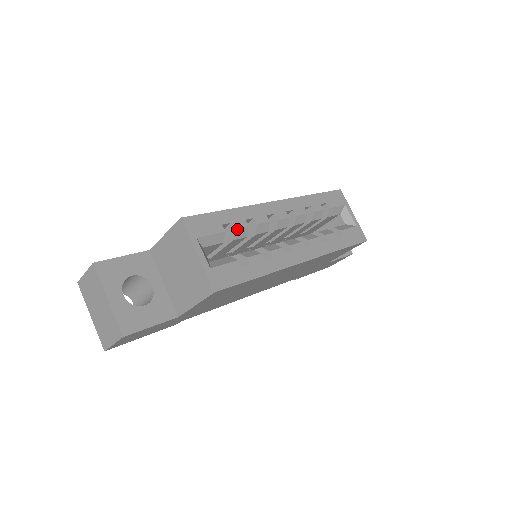
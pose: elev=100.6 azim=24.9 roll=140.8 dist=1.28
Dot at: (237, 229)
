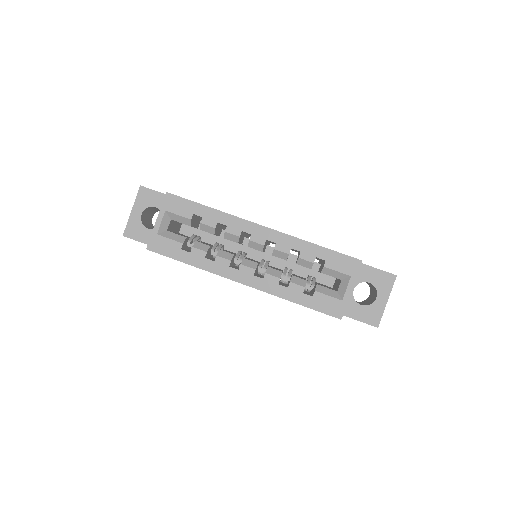
Dot at: (204, 224)
